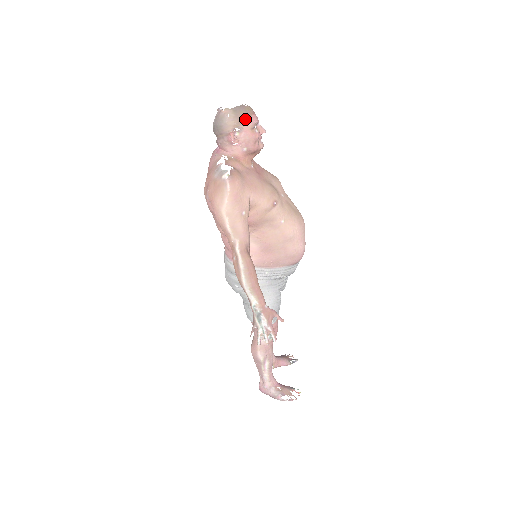
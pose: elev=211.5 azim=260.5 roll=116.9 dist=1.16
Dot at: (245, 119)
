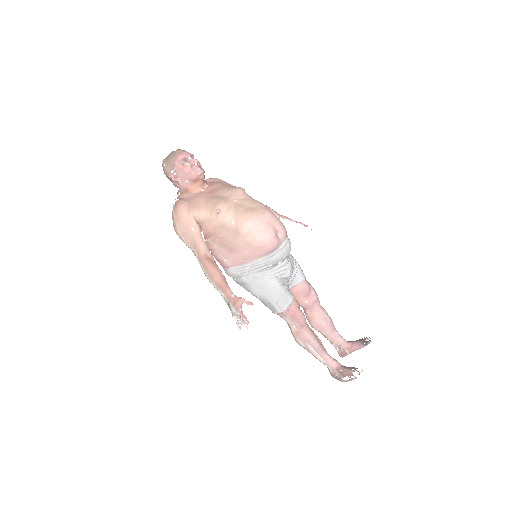
Dot at: (174, 161)
